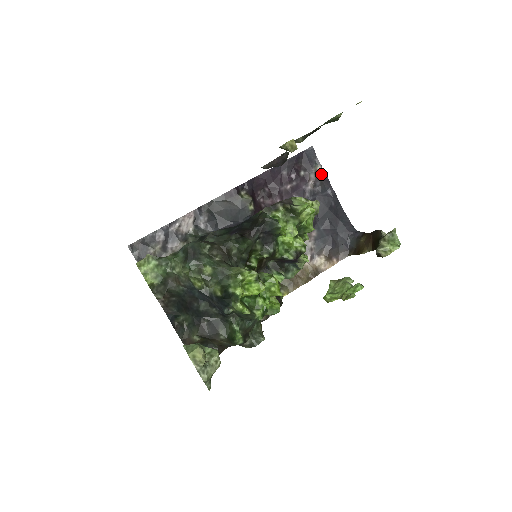
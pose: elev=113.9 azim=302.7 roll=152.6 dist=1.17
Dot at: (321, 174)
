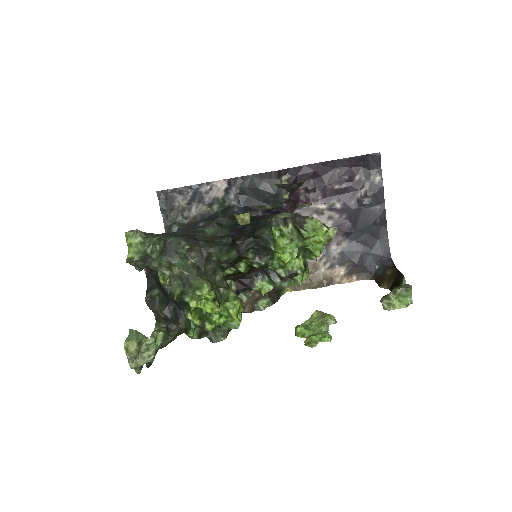
Dot at: (378, 186)
